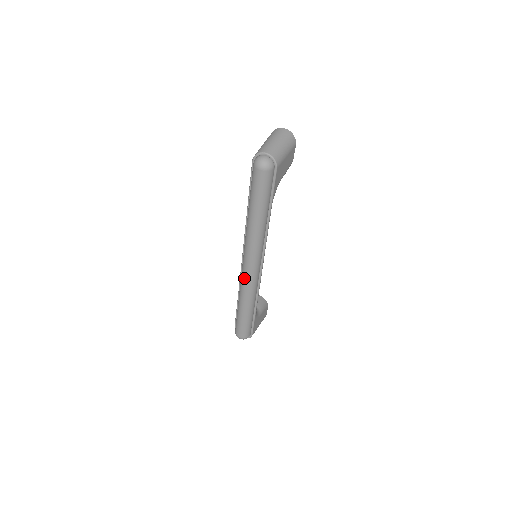
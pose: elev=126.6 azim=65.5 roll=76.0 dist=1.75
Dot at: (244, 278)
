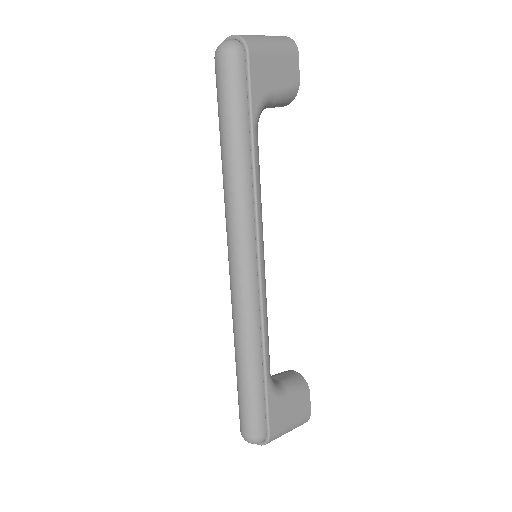
Dot at: (232, 290)
